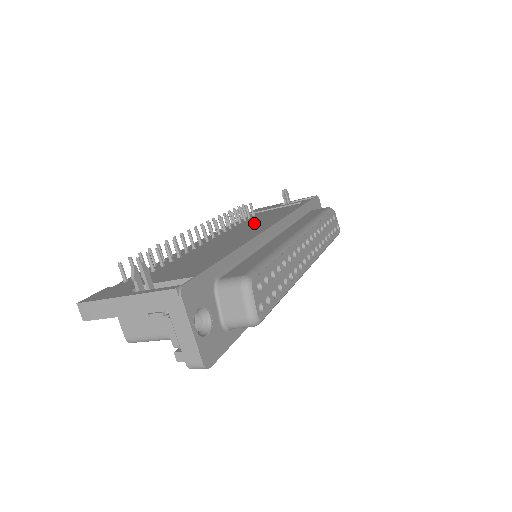
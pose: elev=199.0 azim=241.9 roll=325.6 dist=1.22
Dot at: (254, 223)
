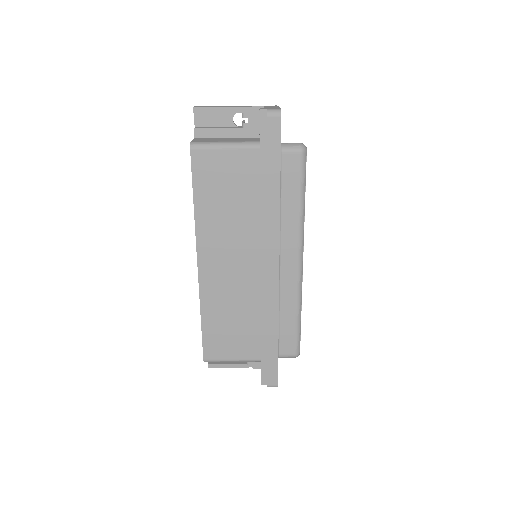
Dot at: occluded
